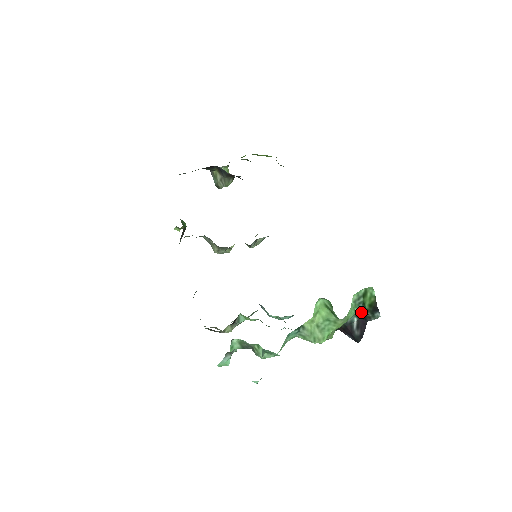
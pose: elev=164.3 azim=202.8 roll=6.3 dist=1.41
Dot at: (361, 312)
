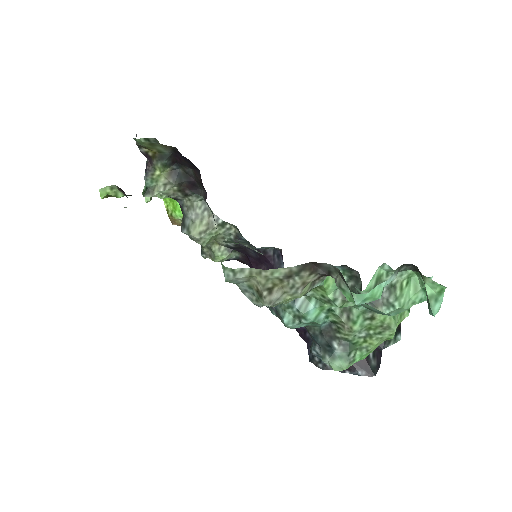
Dot at: occluded
